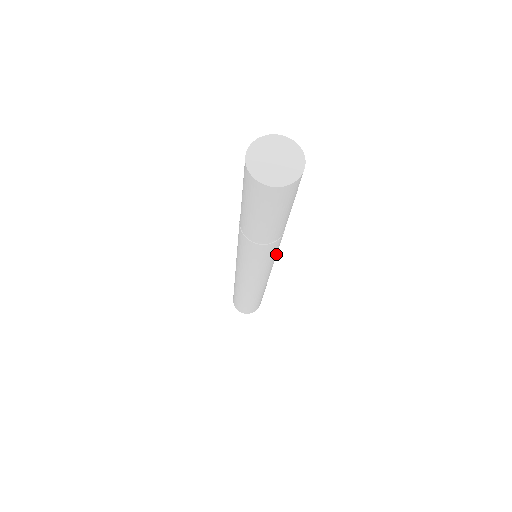
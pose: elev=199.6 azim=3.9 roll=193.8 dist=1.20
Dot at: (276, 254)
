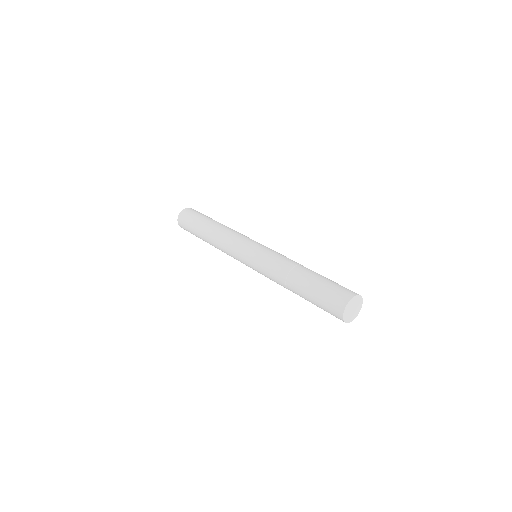
Dot at: occluded
